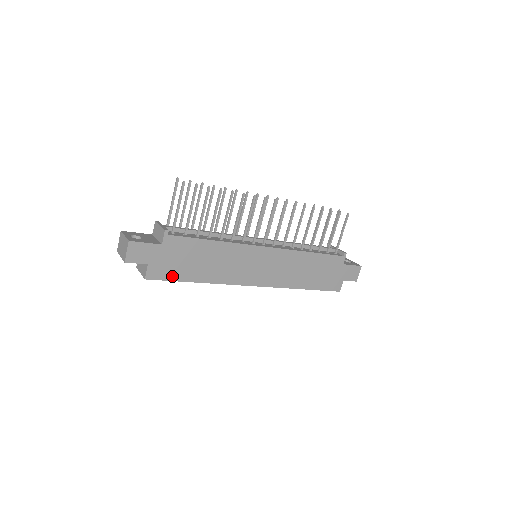
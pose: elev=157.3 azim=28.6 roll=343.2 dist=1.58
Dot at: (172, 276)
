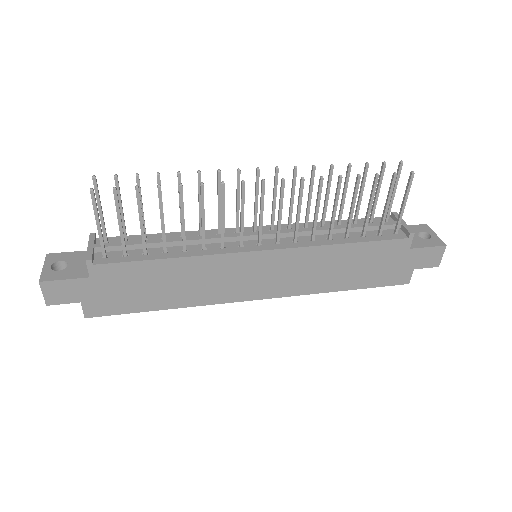
Dot at: (122, 309)
